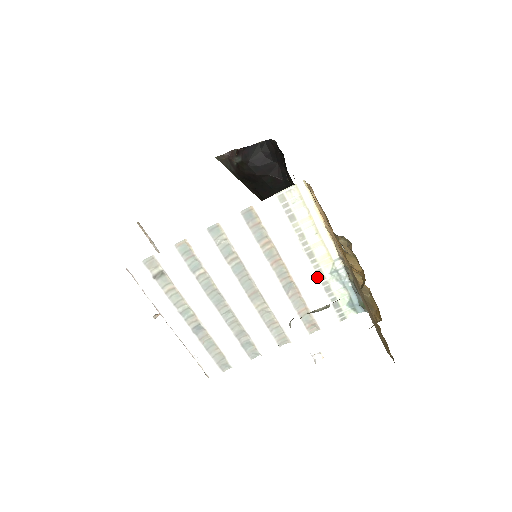
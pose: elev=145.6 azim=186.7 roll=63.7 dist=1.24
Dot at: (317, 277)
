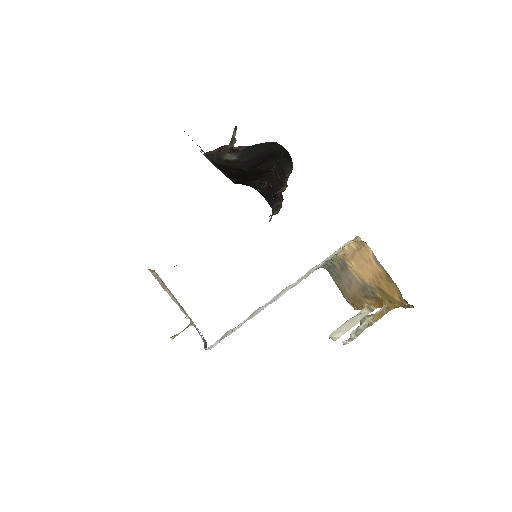
Dot at: occluded
